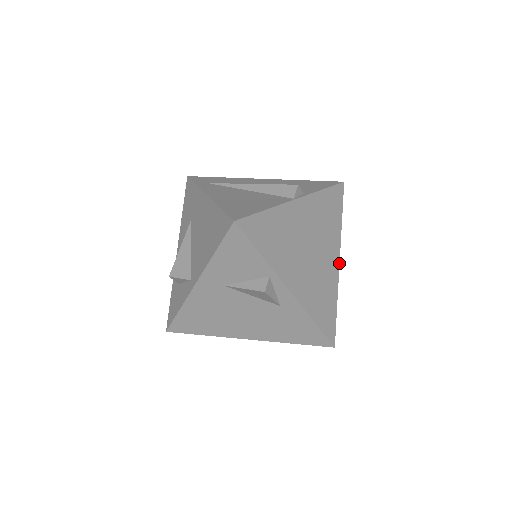
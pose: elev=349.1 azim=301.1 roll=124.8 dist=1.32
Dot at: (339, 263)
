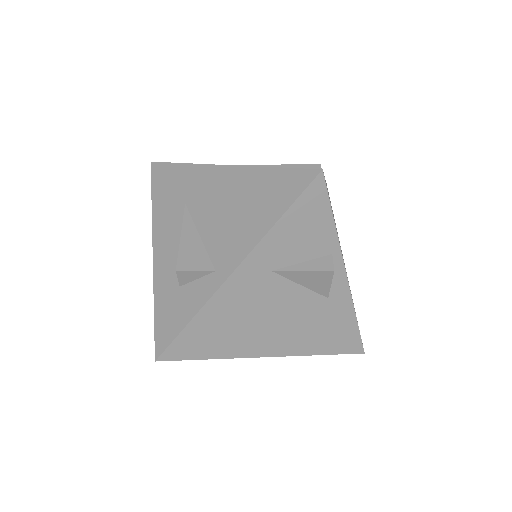
Dot at: occluded
